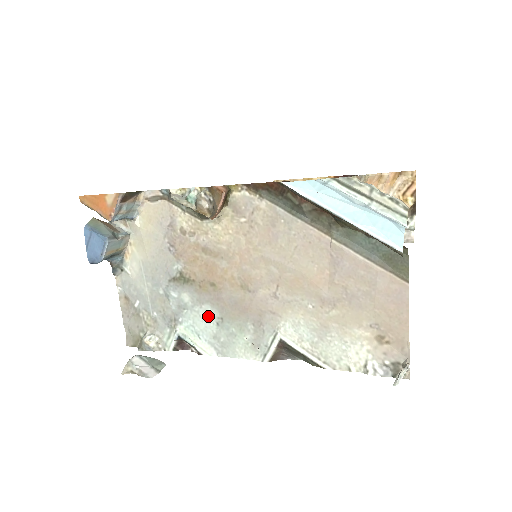
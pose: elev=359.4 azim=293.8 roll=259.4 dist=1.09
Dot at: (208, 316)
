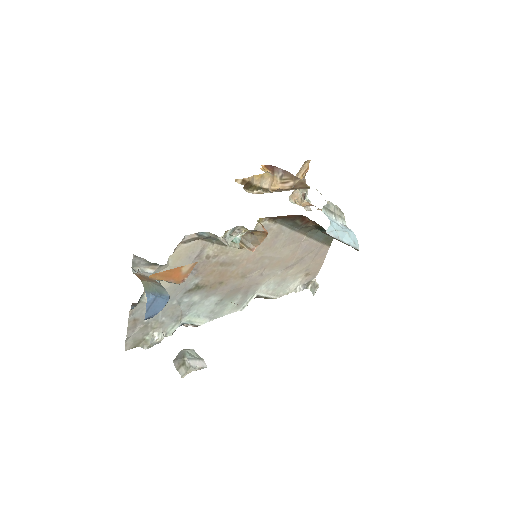
Dot at: (210, 302)
